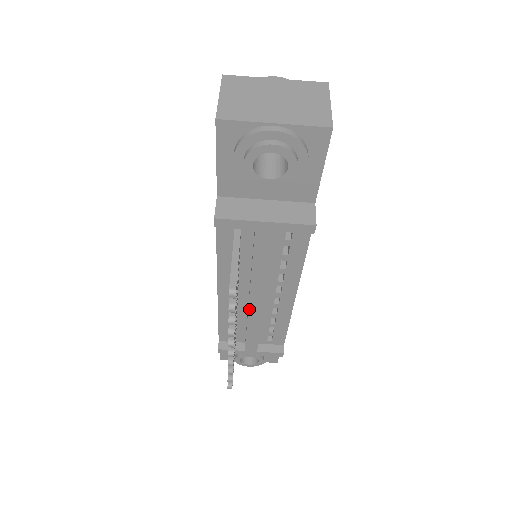
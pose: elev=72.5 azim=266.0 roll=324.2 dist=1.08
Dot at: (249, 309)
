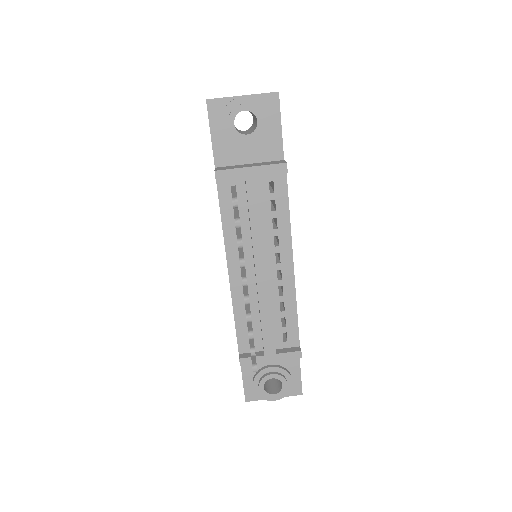
Dot at: (257, 282)
